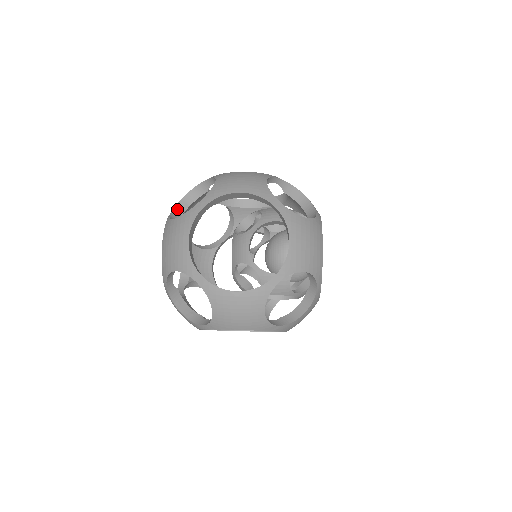
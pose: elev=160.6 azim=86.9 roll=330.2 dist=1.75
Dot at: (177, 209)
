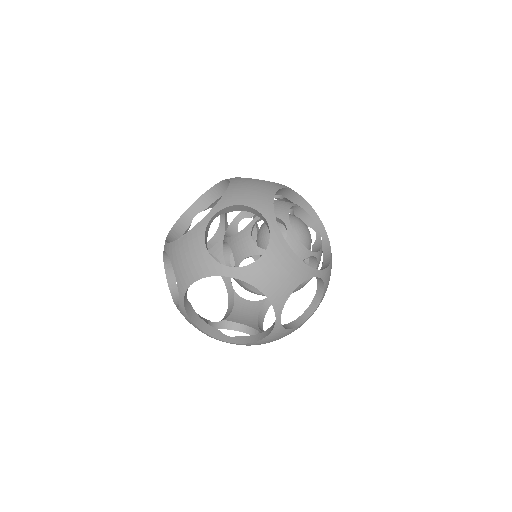
Dot at: occluded
